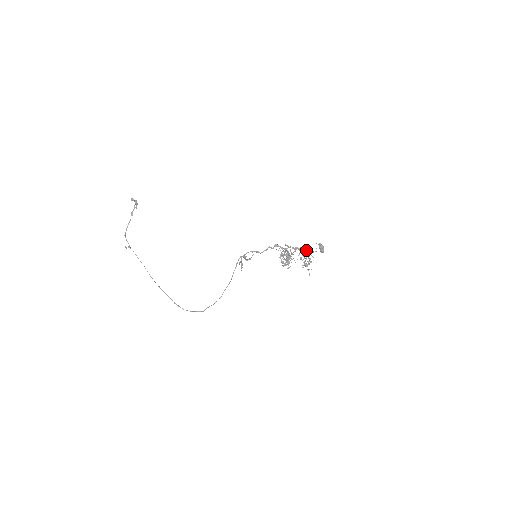
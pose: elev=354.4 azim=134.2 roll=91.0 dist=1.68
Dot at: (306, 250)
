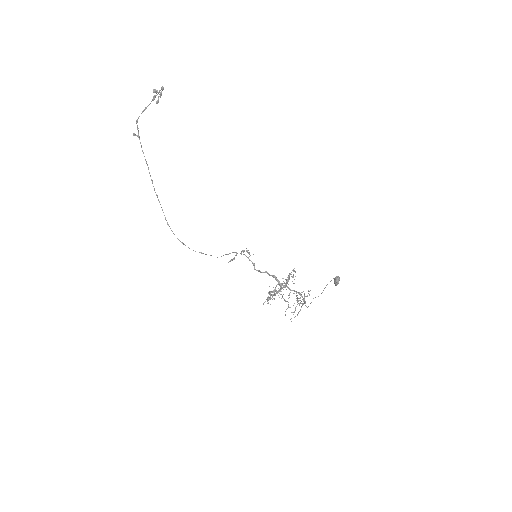
Dot at: (303, 299)
